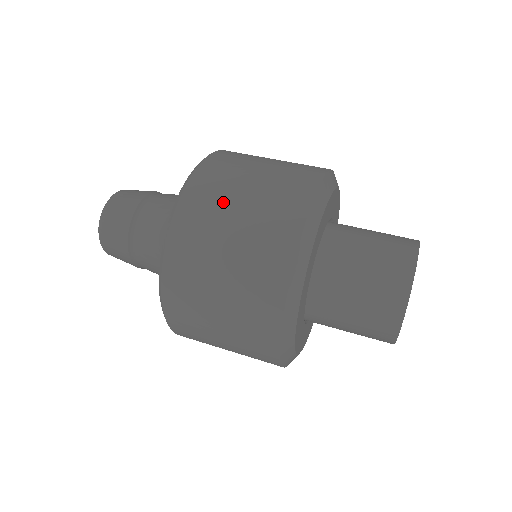
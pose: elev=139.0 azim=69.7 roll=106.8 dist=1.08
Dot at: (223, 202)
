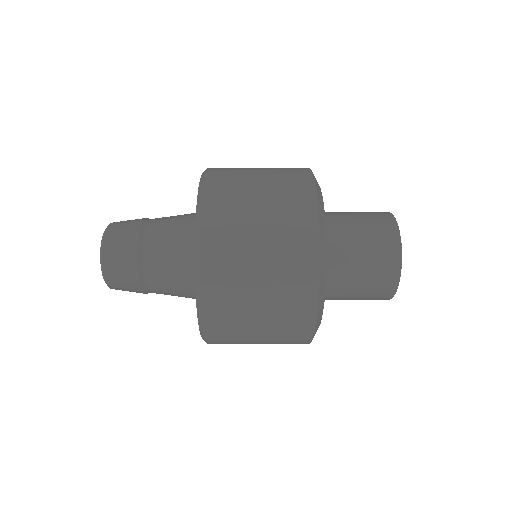
Dot at: occluded
